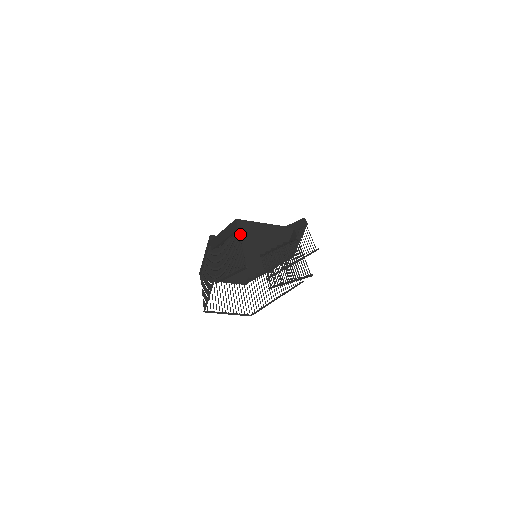
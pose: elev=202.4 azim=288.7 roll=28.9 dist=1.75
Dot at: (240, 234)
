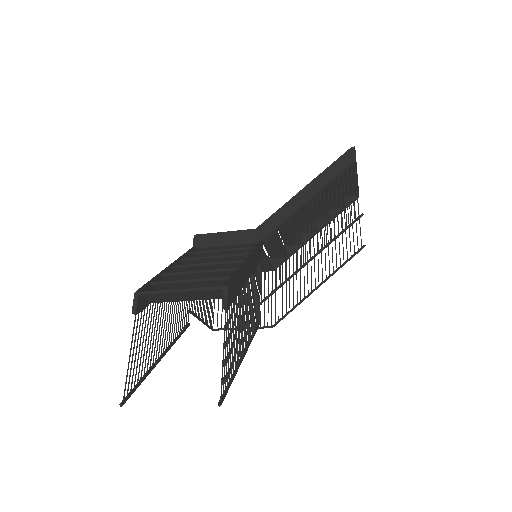
Dot at: (157, 302)
